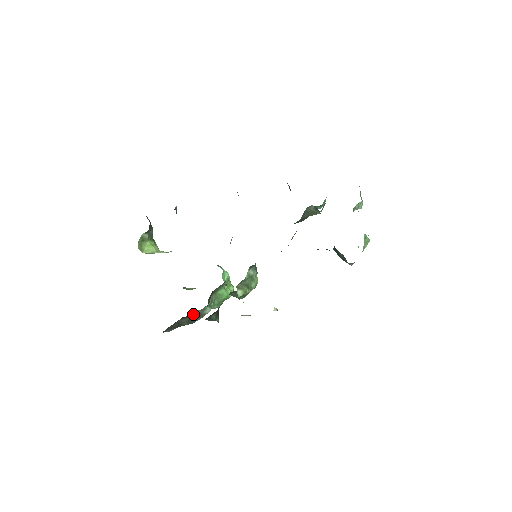
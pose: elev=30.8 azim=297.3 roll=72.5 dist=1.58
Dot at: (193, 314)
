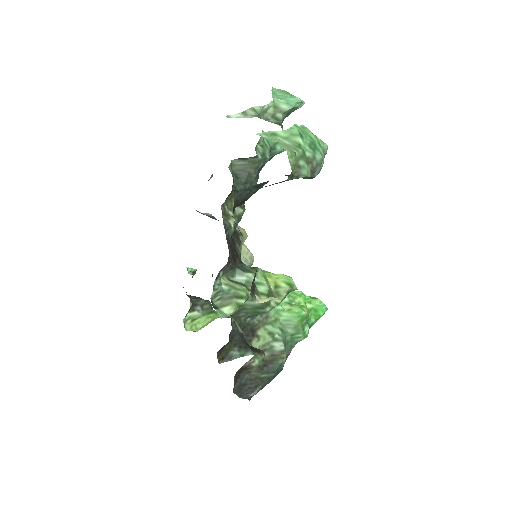
Dot at: (249, 361)
